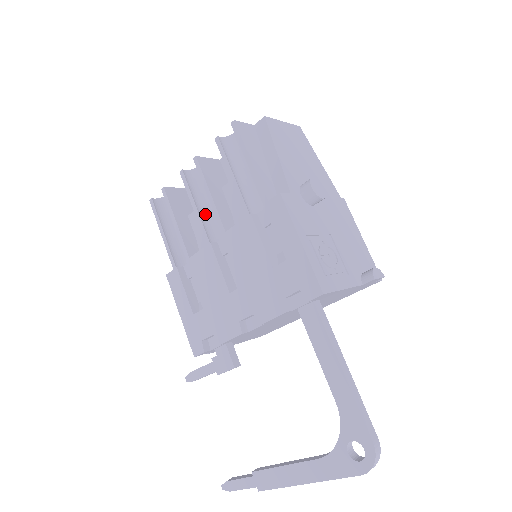
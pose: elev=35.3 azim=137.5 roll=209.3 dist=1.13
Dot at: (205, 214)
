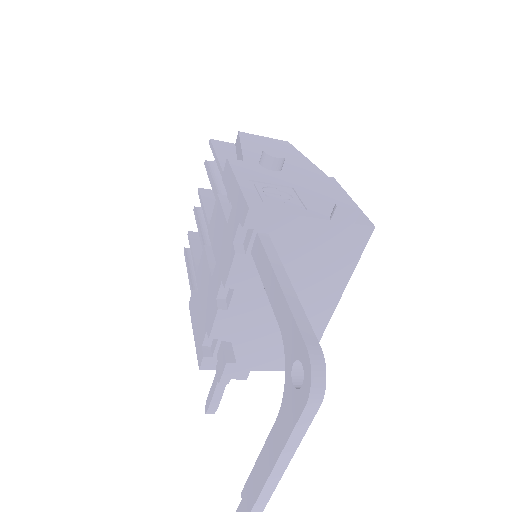
Dot at: (207, 230)
